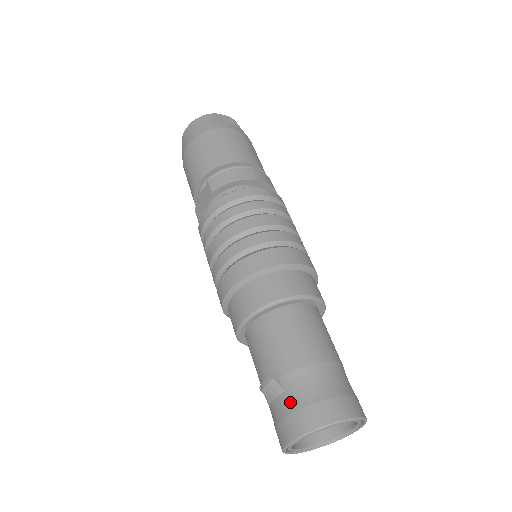
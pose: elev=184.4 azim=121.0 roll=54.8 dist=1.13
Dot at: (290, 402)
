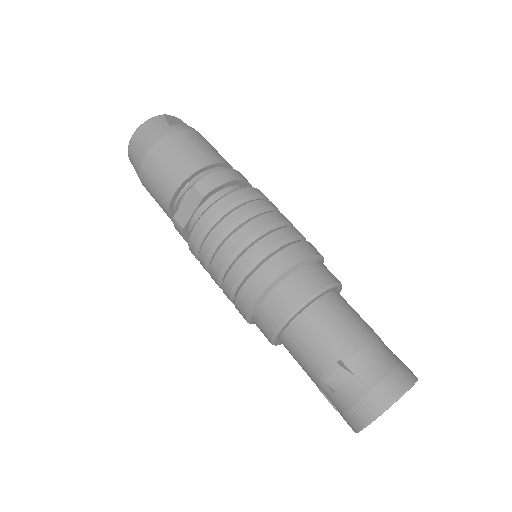
Dot at: (363, 382)
